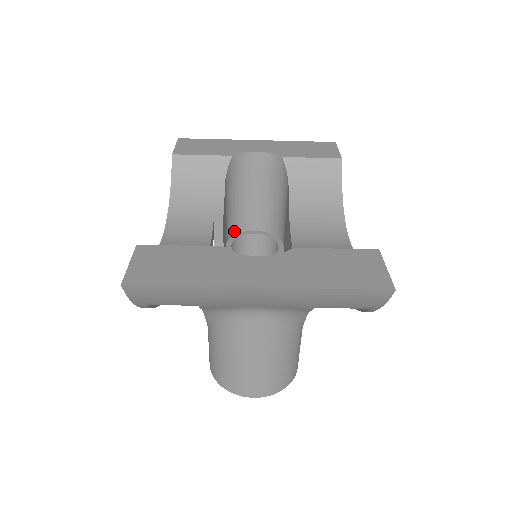
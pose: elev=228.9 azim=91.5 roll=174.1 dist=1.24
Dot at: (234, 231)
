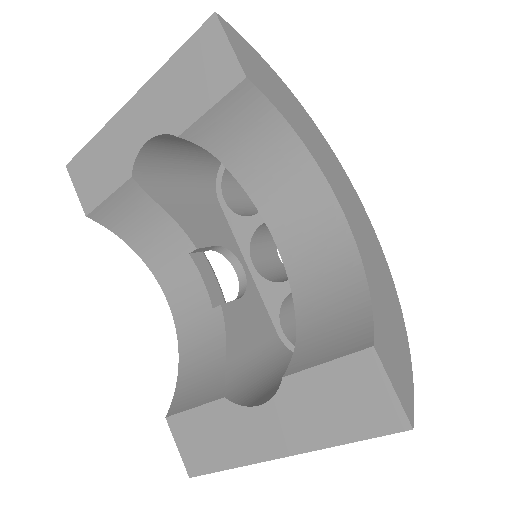
Dot at: (212, 177)
